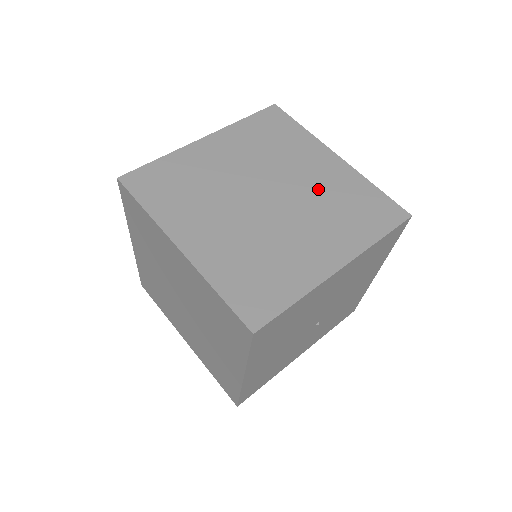
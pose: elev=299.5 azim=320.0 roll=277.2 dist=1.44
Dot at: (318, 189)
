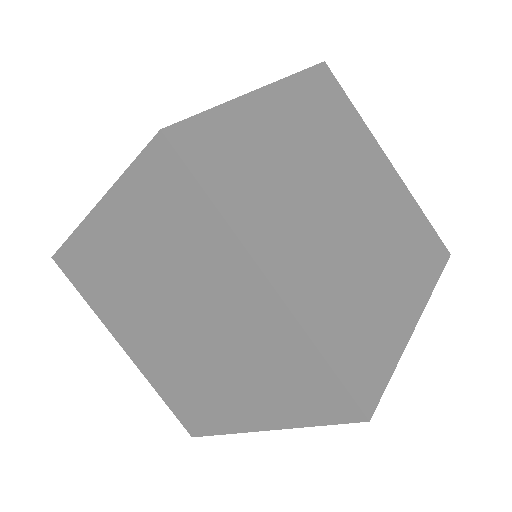
Dot at: (238, 334)
